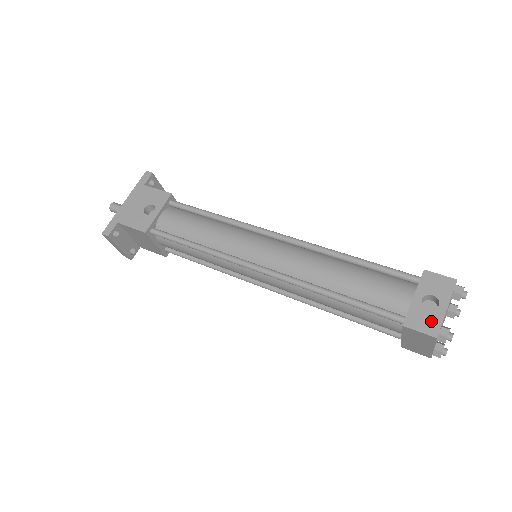
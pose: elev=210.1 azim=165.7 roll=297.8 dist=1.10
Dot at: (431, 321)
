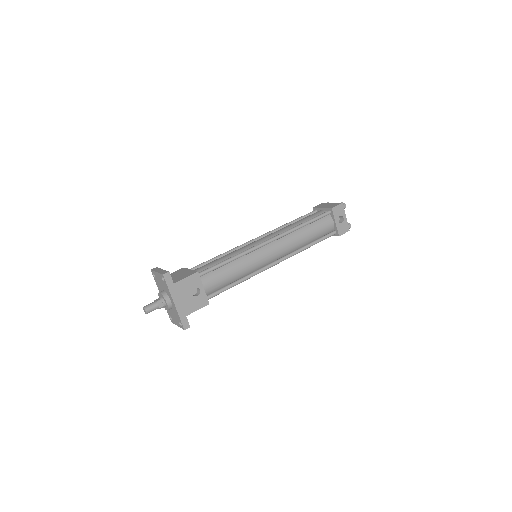
Dot at: (345, 226)
